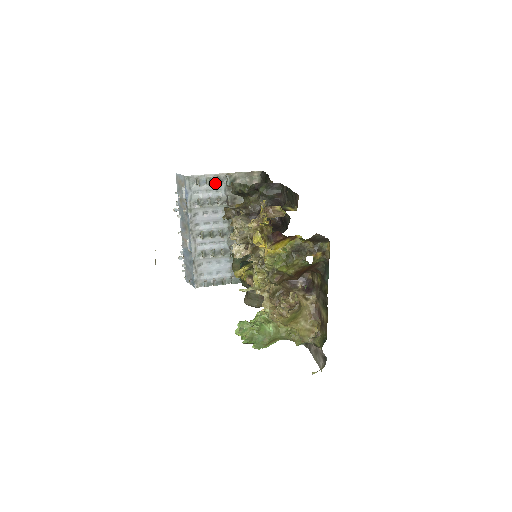
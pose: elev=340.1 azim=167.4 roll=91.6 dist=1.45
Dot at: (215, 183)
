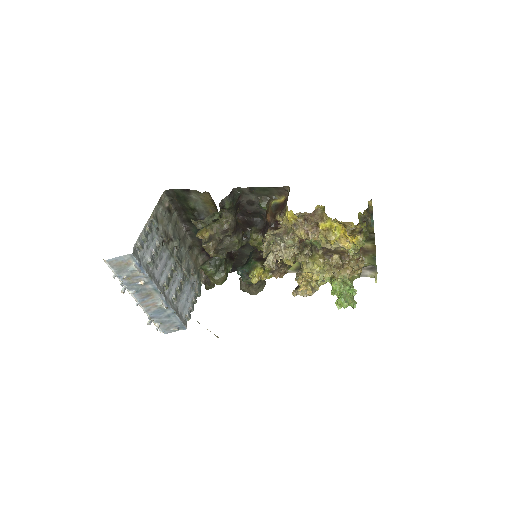
Dot at: (148, 235)
